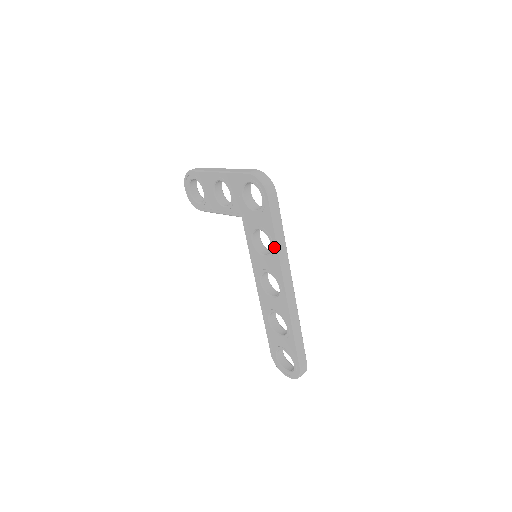
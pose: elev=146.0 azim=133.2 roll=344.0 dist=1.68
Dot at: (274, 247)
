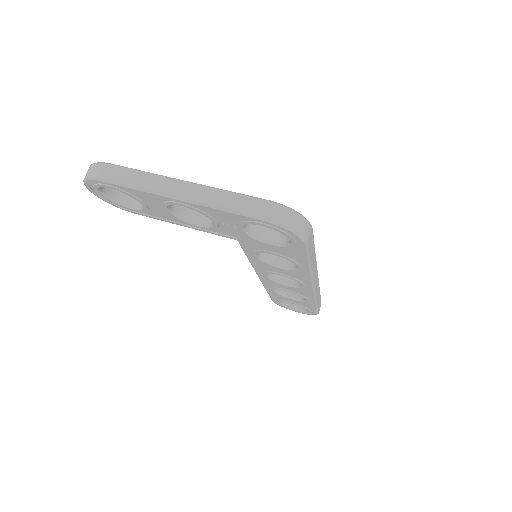
Dot at: (303, 269)
